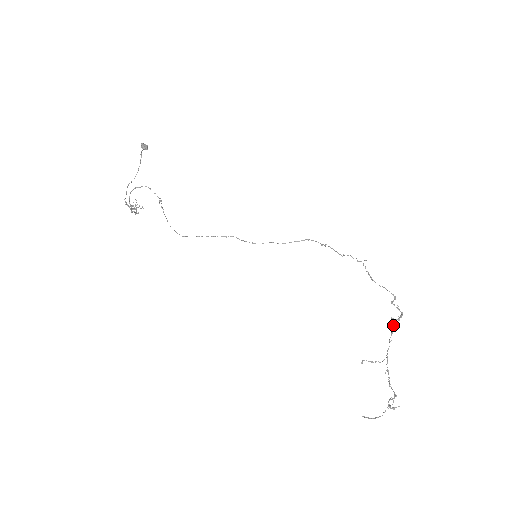
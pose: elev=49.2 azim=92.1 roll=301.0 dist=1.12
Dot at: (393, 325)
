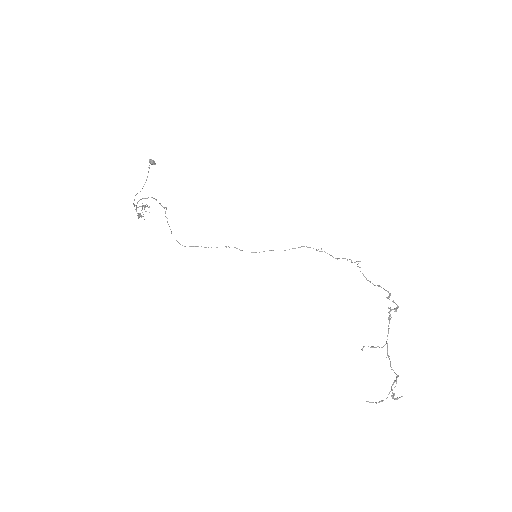
Dot at: (390, 314)
